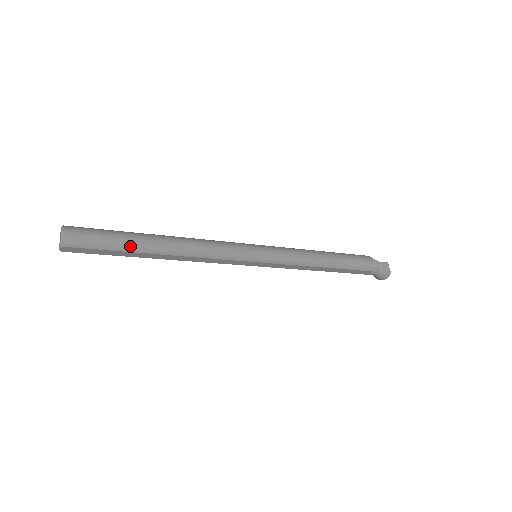
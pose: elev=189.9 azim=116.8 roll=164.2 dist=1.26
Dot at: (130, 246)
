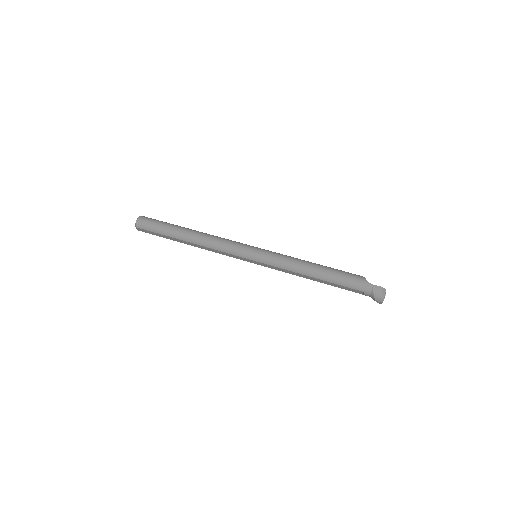
Dot at: (169, 233)
